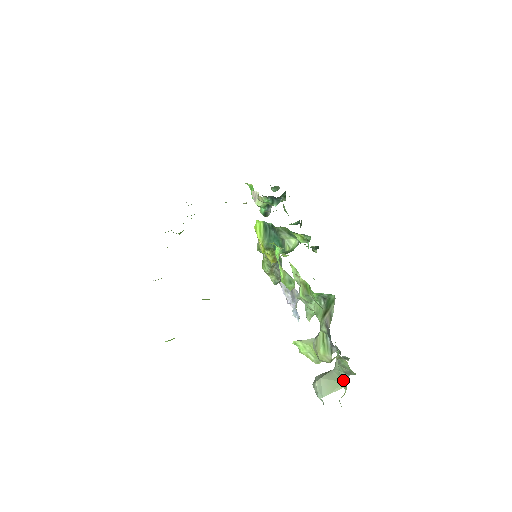
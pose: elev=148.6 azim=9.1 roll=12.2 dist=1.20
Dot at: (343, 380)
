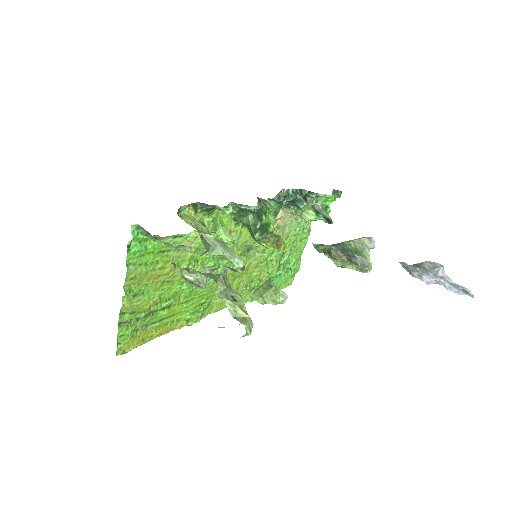
Dot at: occluded
